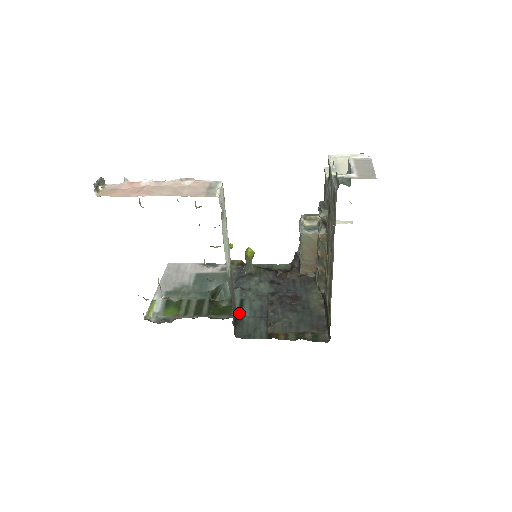
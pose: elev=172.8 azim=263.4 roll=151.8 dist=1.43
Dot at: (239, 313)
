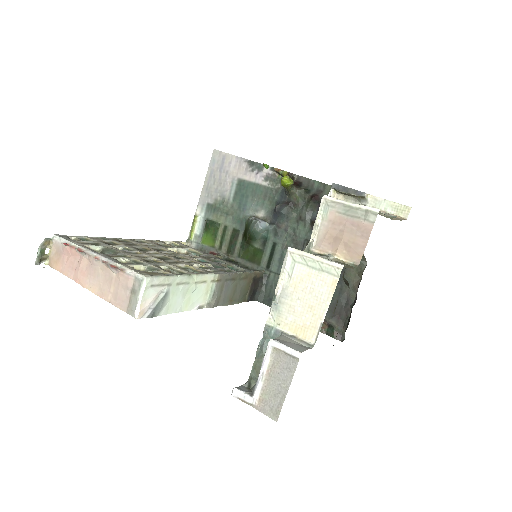
Dot at: (267, 265)
